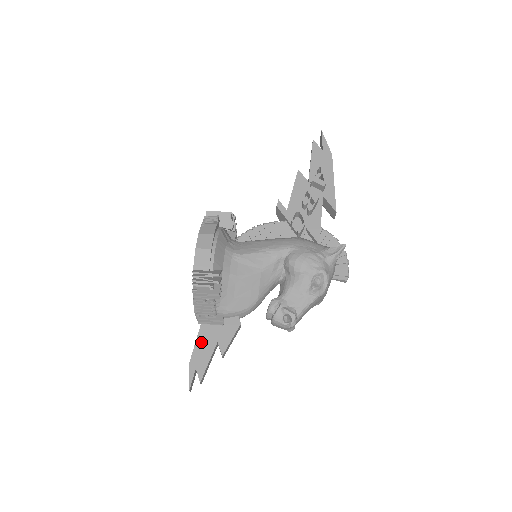
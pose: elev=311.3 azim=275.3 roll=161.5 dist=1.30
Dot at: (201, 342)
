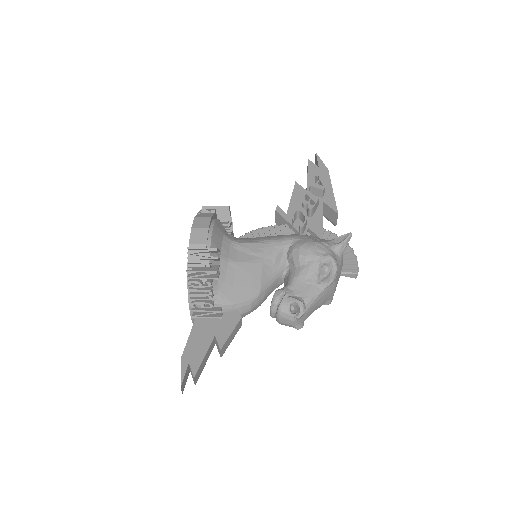
Dot at: (195, 336)
